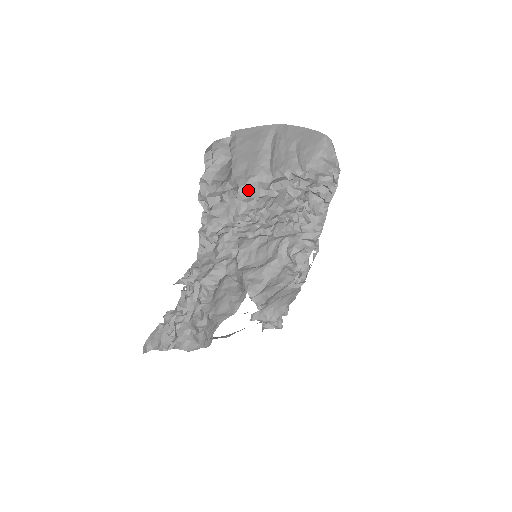
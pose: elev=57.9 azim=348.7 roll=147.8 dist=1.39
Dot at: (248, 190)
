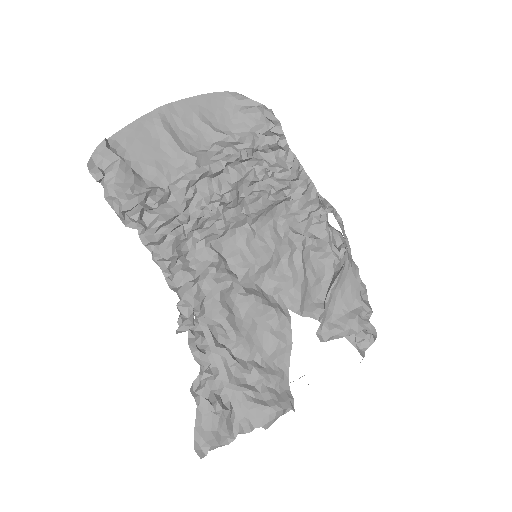
Dot at: (172, 183)
